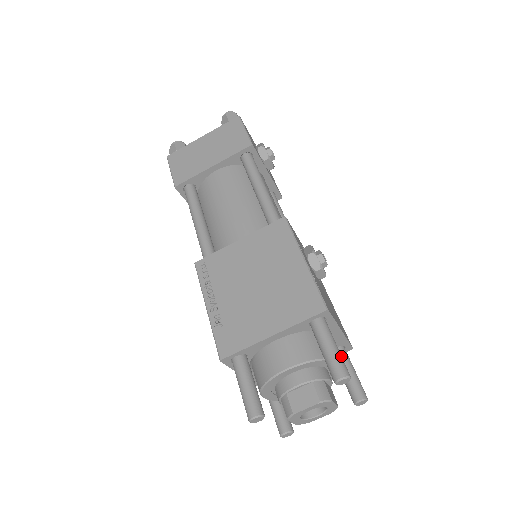
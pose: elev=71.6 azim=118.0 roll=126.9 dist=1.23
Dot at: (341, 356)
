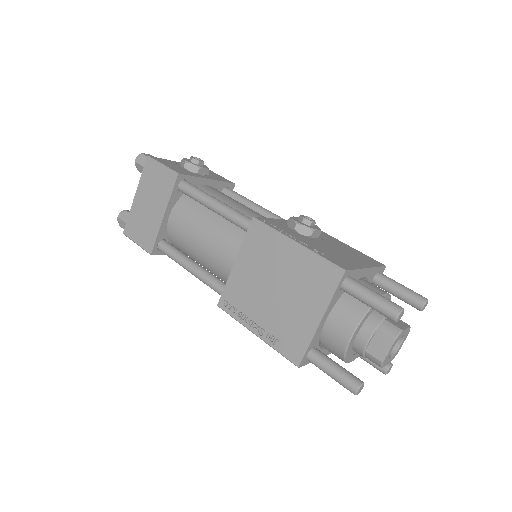
Dot at: (383, 298)
